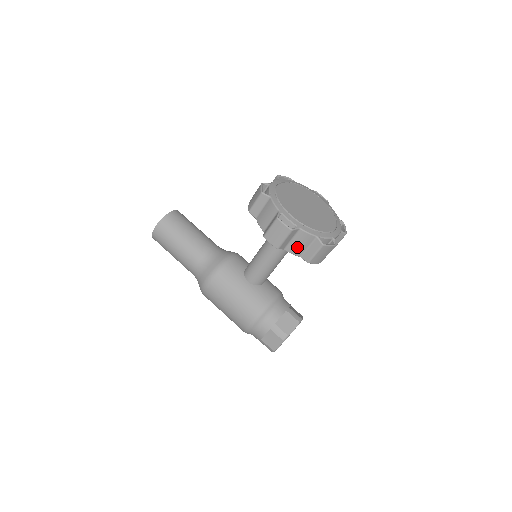
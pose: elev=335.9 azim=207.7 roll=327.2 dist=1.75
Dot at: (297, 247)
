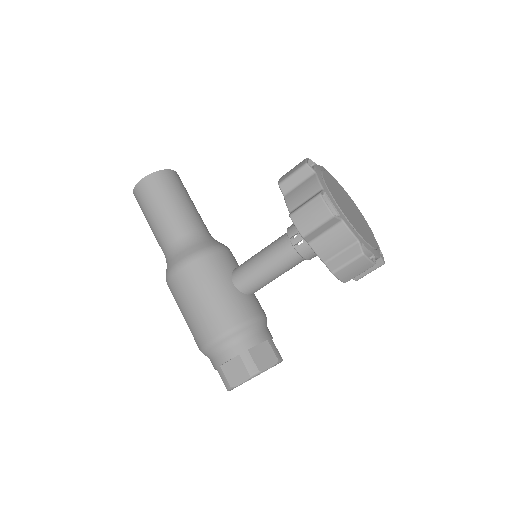
Dot at: (327, 246)
